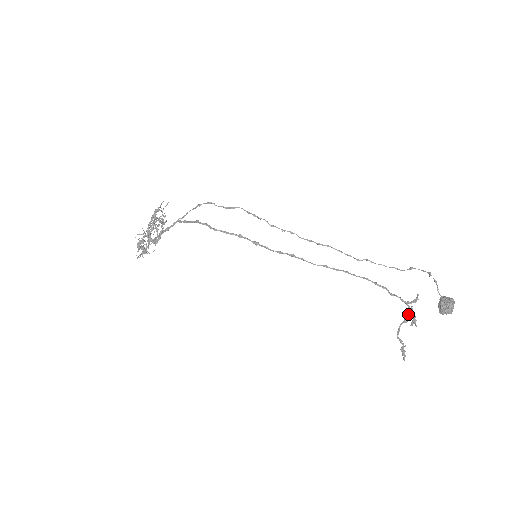
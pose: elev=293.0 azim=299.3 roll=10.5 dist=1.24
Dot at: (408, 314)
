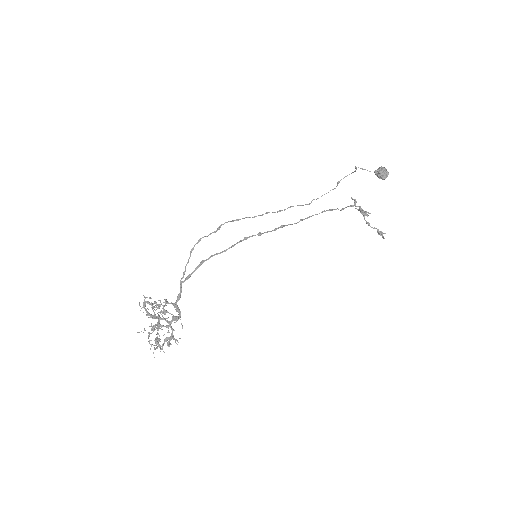
Dot at: (361, 210)
